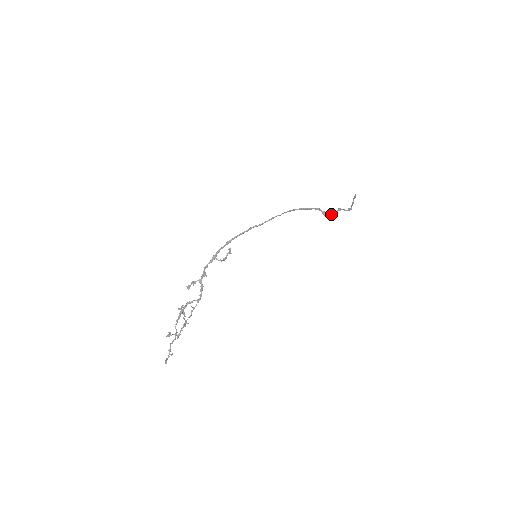
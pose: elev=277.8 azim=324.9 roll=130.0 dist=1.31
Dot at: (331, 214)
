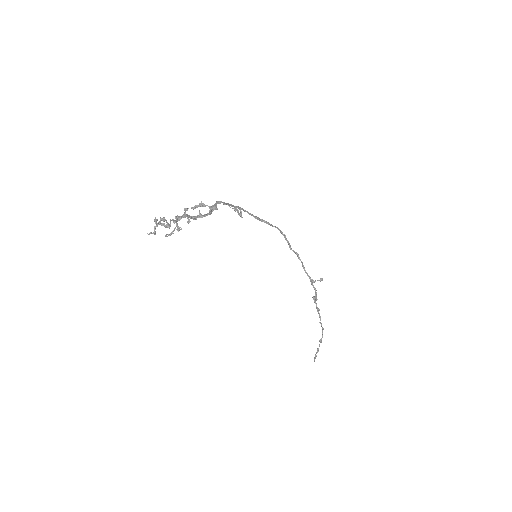
Dot at: (316, 293)
